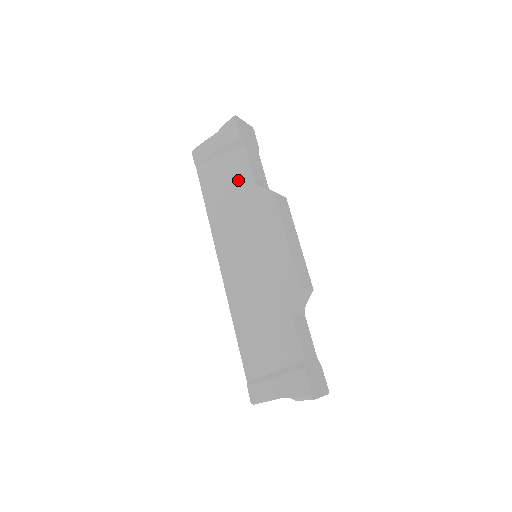
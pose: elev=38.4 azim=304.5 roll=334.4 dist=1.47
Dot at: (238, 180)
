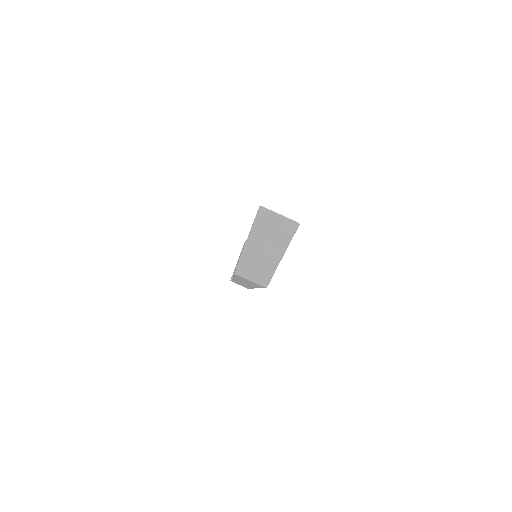
Dot at: occluded
